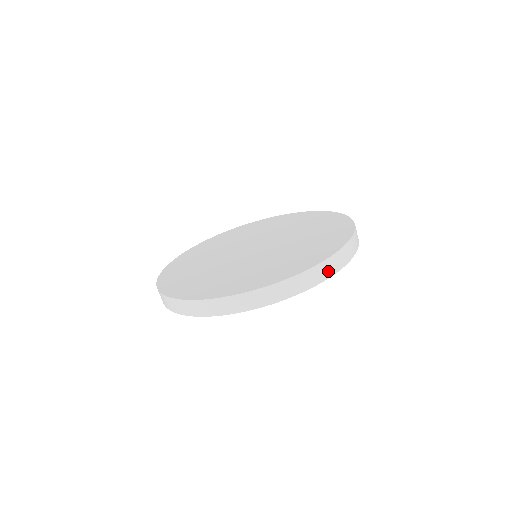
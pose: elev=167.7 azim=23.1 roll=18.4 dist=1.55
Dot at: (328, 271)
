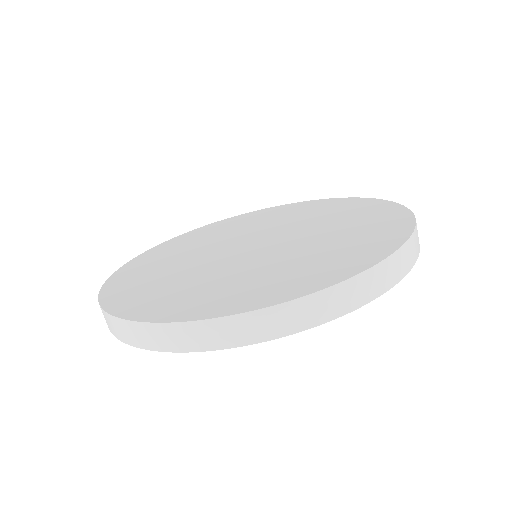
Dot at: (368, 290)
